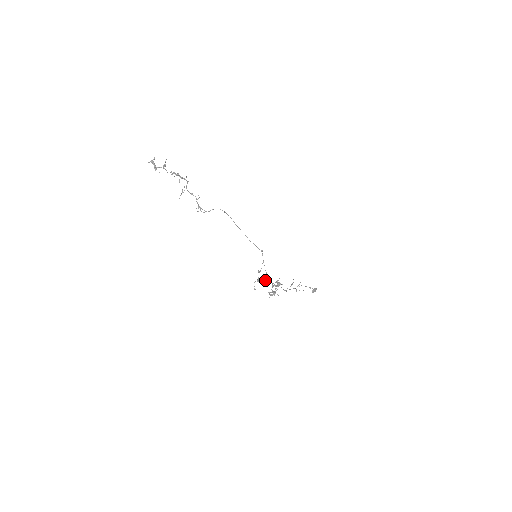
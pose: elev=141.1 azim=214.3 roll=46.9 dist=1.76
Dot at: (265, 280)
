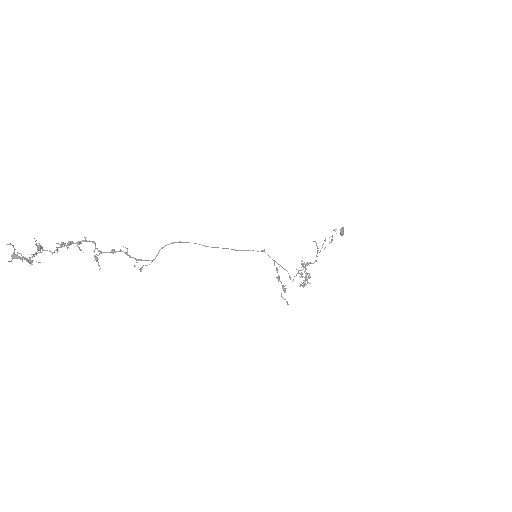
Dot at: (290, 279)
